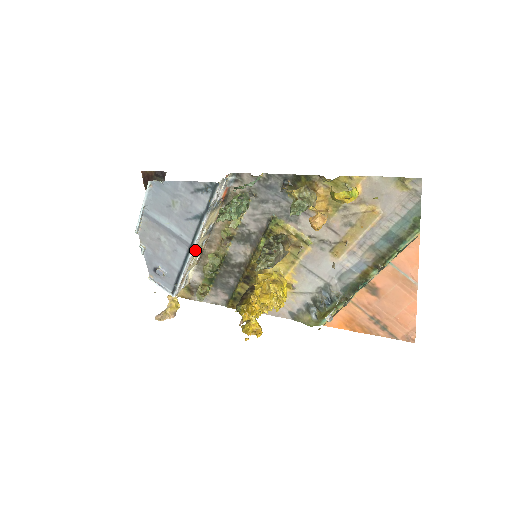
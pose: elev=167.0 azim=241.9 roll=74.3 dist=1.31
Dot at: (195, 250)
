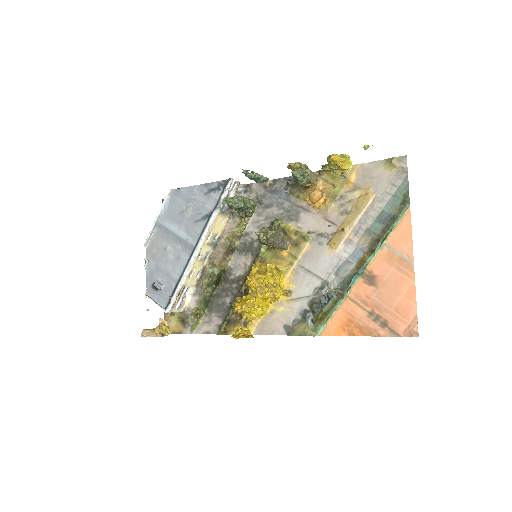
Dot at: (198, 258)
